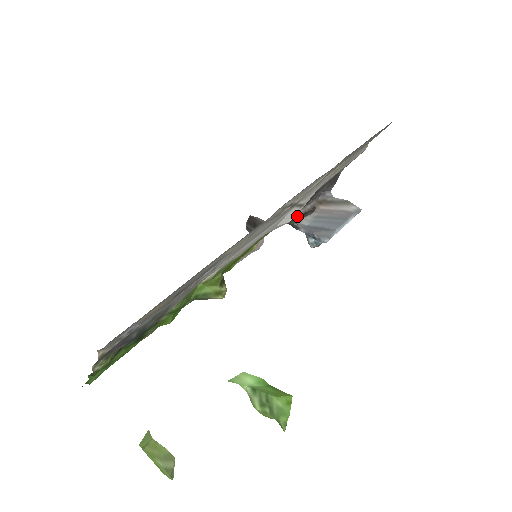
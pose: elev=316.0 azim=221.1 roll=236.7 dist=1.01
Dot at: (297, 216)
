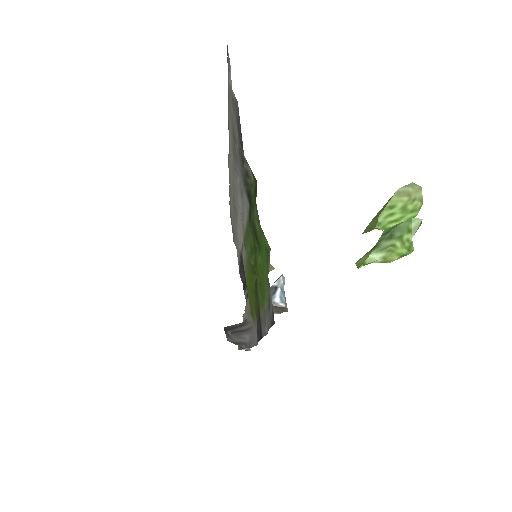
Dot at: occluded
